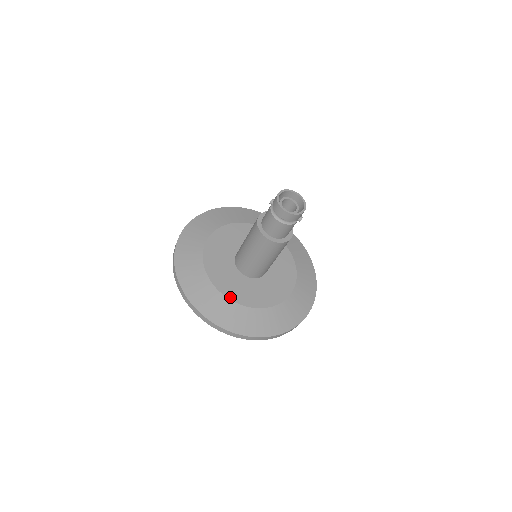
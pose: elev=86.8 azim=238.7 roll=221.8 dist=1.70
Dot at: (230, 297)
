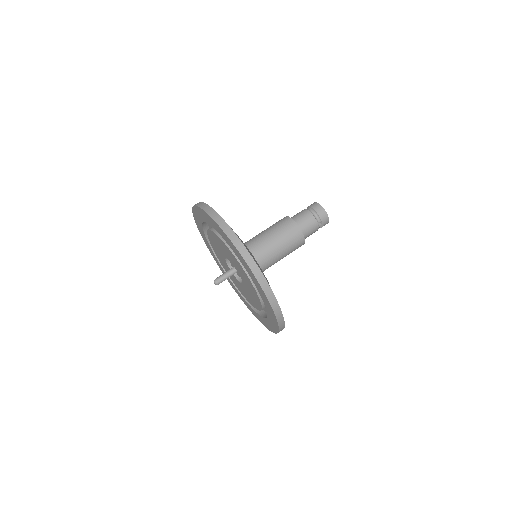
Dot at: occluded
